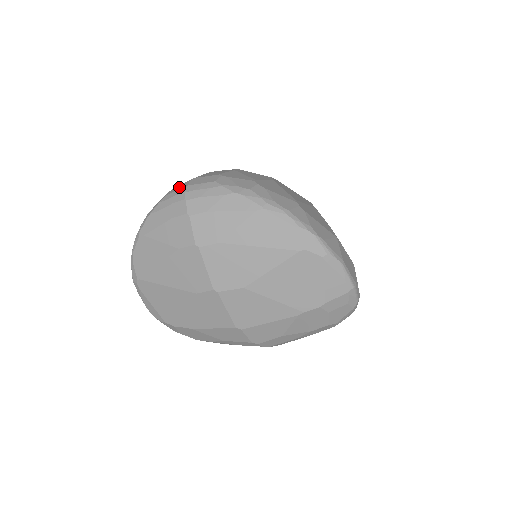
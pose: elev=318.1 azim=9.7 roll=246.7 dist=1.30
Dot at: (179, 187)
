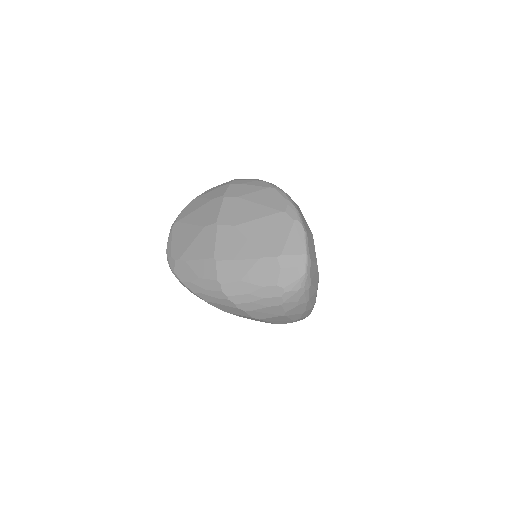
Dot at: occluded
